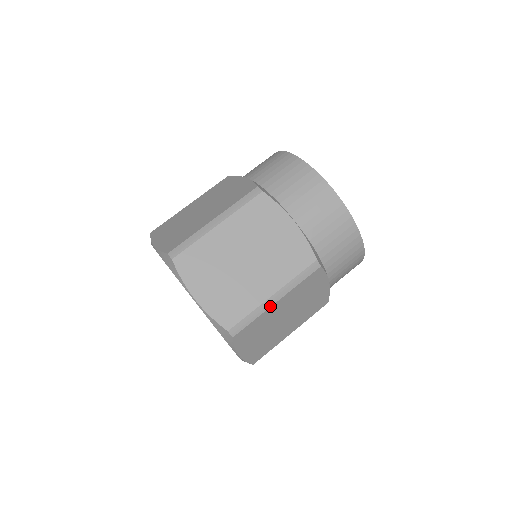
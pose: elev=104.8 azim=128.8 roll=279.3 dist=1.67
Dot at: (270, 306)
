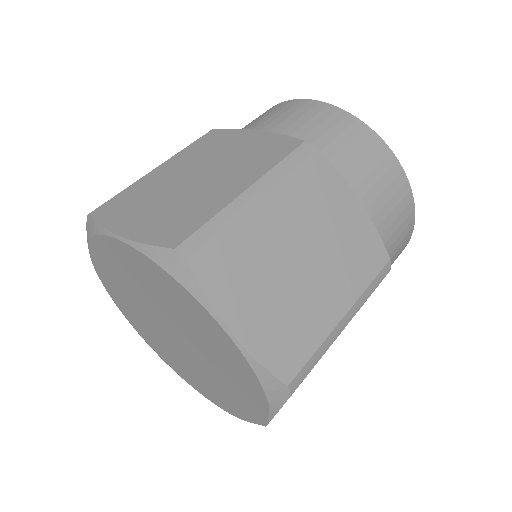
Dot at: (338, 335)
